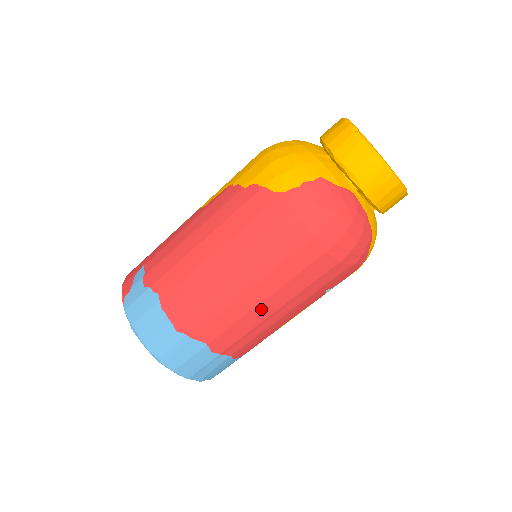
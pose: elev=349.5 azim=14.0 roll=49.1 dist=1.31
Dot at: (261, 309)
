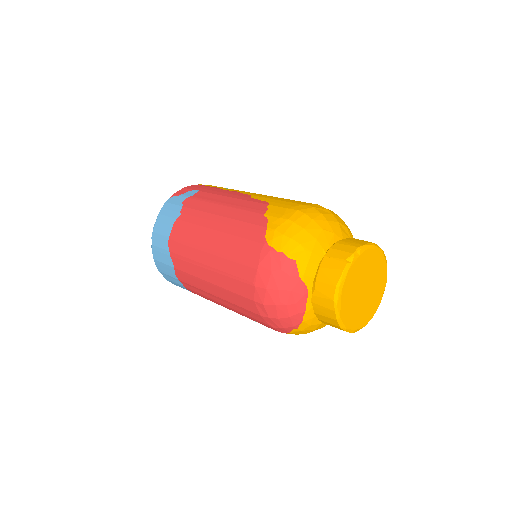
Dot at: (208, 285)
